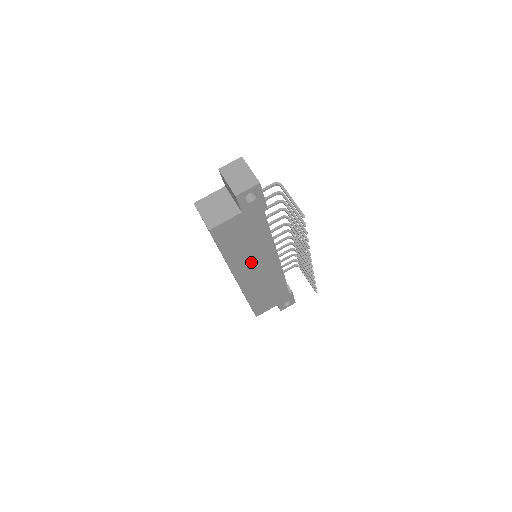
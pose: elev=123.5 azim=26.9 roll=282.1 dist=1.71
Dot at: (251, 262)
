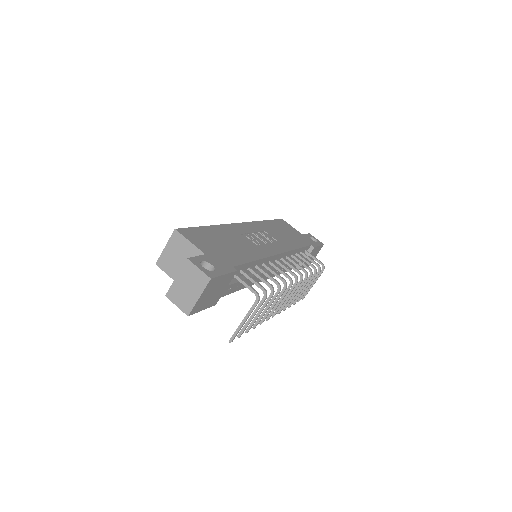
Dot at: occluded
